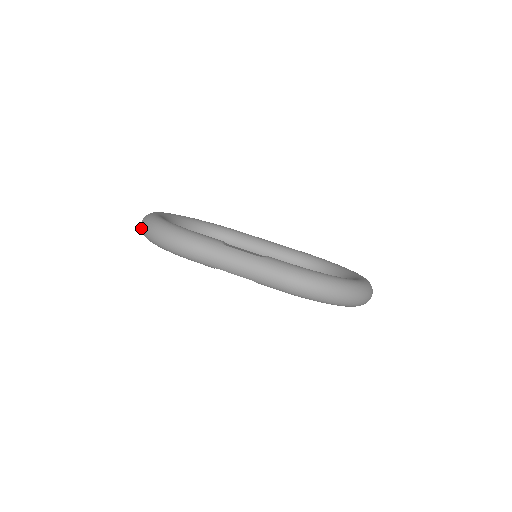
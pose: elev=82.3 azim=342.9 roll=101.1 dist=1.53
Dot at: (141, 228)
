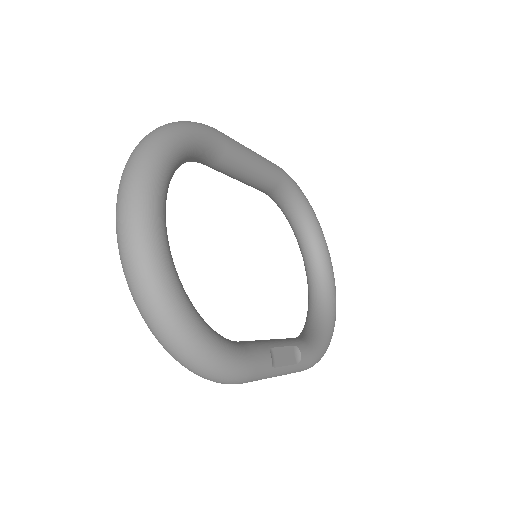
Dot at: (147, 321)
